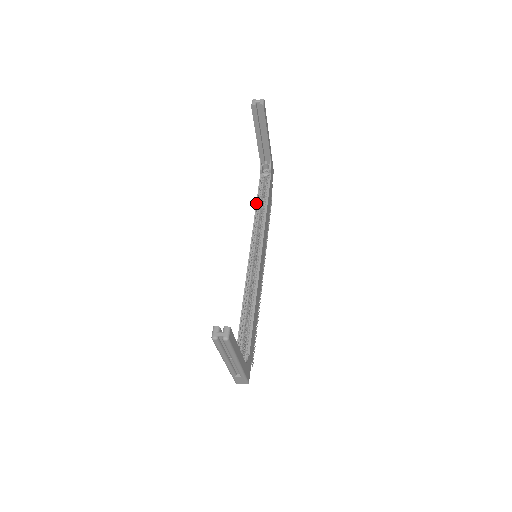
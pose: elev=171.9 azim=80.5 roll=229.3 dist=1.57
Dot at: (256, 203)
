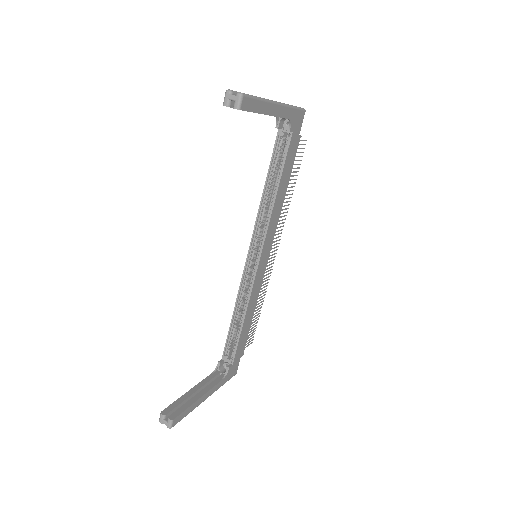
Dot at: (265, 182)
